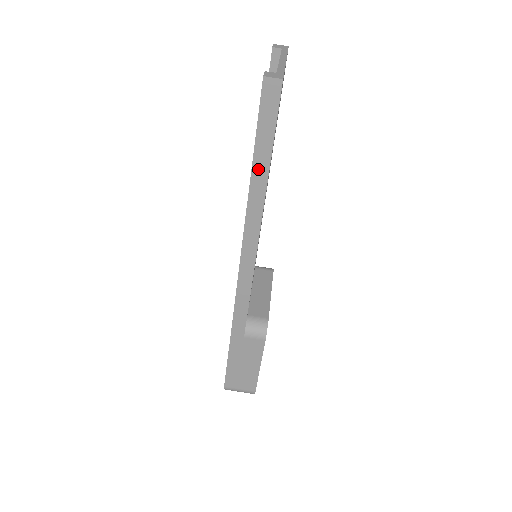
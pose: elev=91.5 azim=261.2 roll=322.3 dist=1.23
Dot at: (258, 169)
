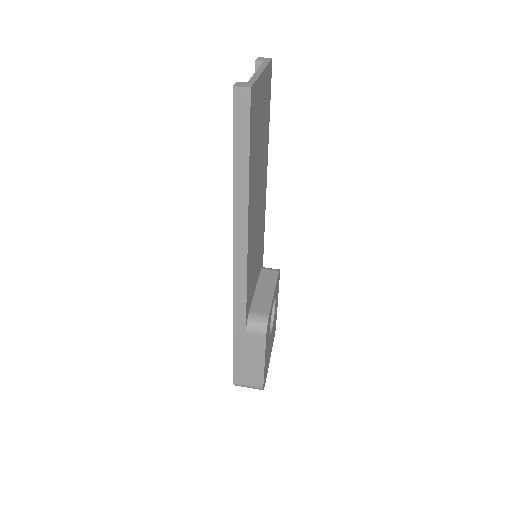
Dot at: (239, 171)
